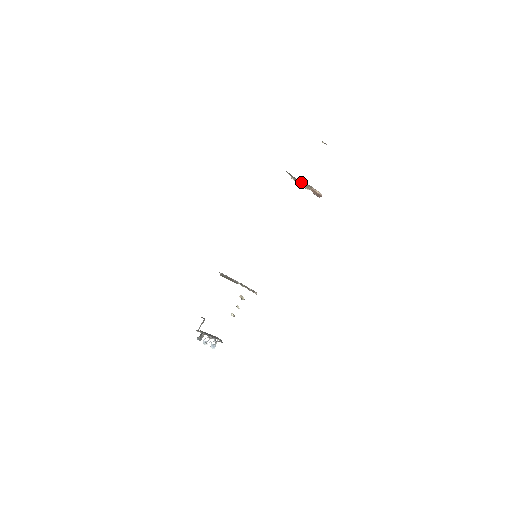
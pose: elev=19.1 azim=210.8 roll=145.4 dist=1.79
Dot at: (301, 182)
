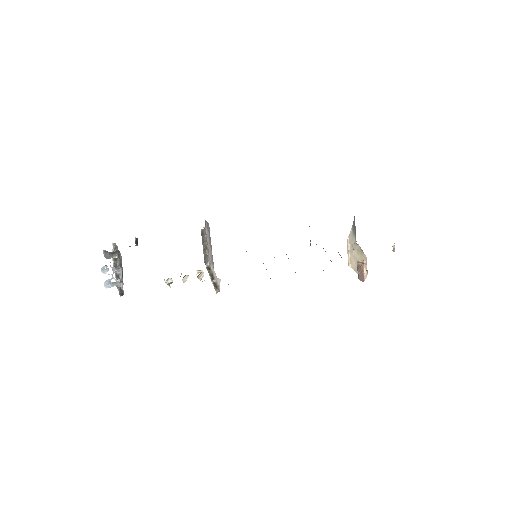
Dot at: (356, 247)
